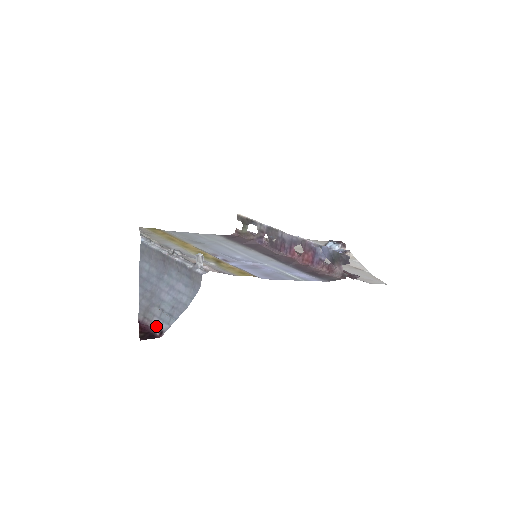
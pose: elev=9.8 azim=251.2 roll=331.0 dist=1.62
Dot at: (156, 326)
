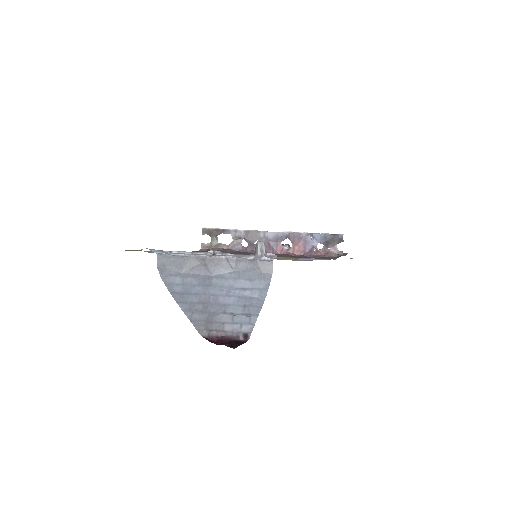
Dot at: (234, 332)
